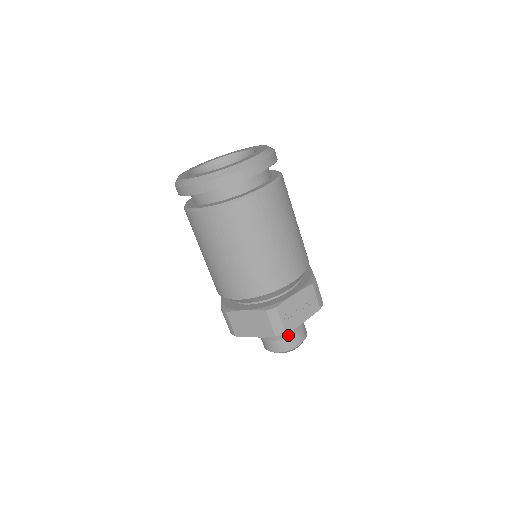
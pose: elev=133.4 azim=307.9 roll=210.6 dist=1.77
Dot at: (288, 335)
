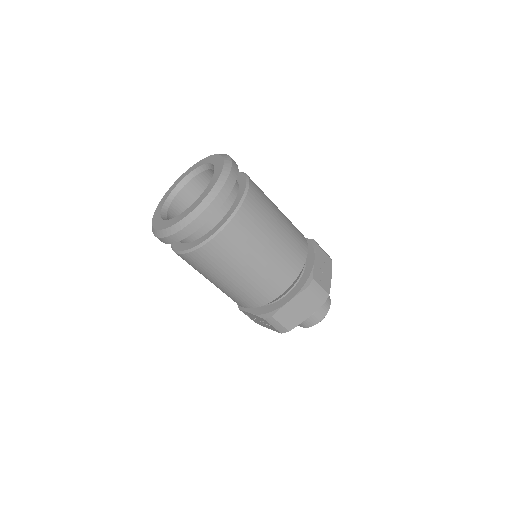
Dot at: occluded
